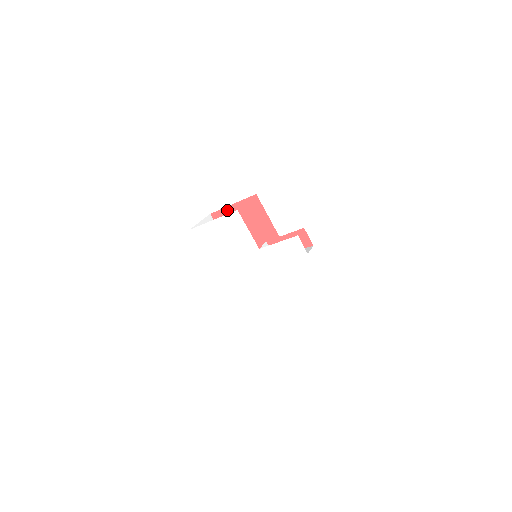
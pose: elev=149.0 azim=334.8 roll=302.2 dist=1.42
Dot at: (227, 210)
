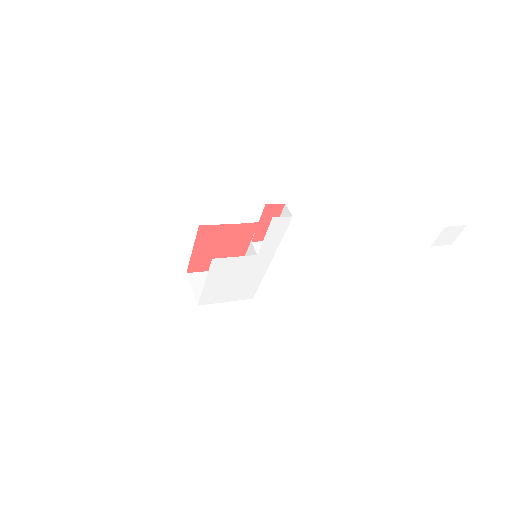
Dot at: (194, 257)
